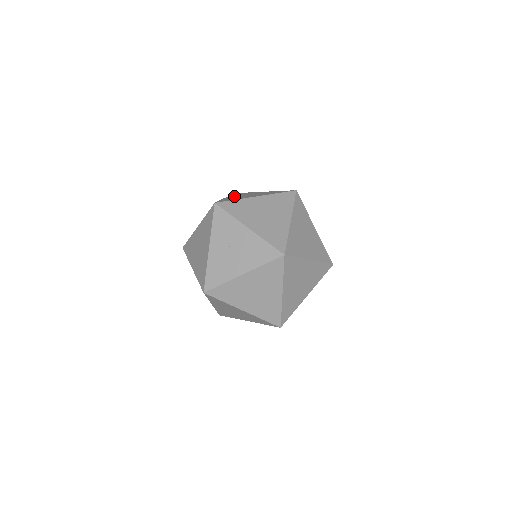
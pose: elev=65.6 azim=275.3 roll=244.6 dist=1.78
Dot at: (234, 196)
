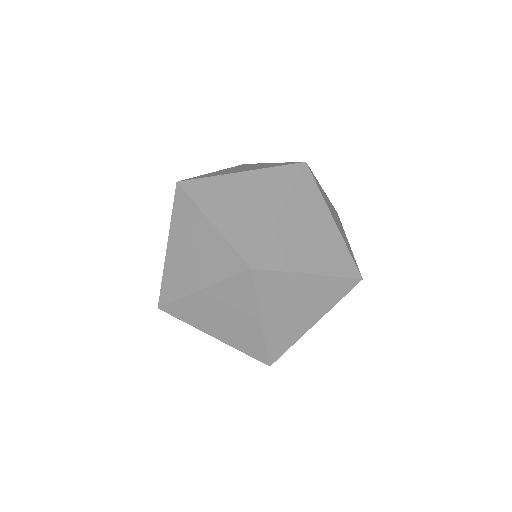
Dot at: occluded
